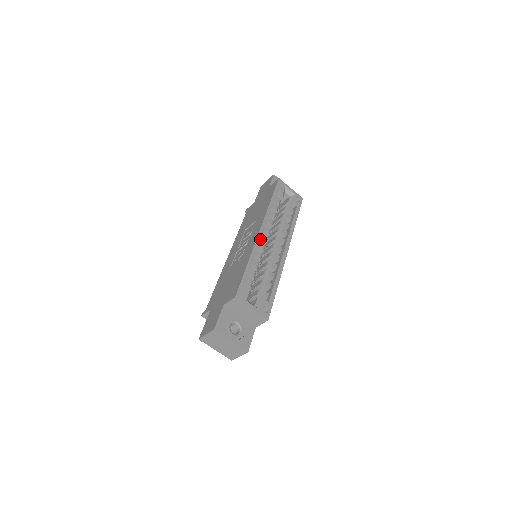
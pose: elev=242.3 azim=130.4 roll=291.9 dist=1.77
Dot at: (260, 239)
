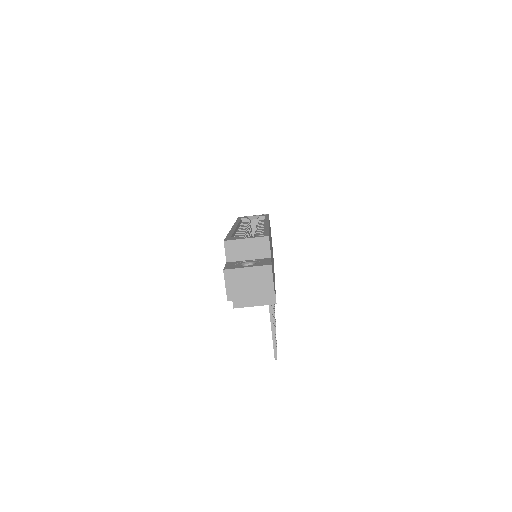
Dot at: occluded
